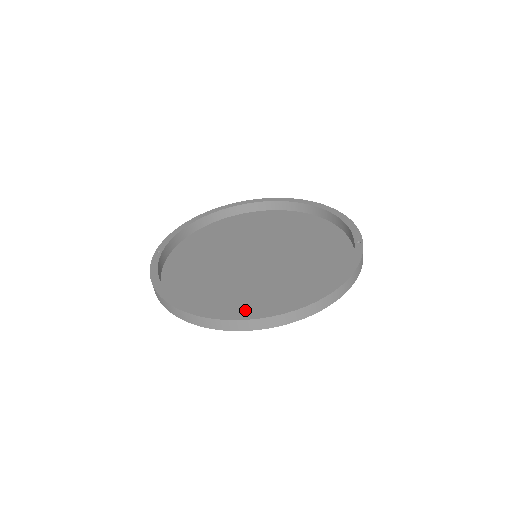
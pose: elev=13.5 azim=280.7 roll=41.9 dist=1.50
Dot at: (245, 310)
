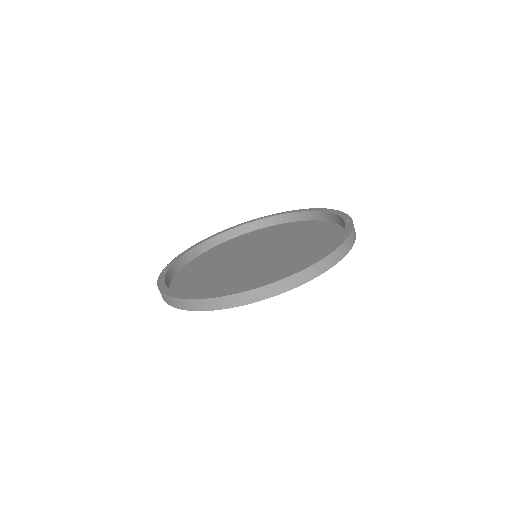
Dot at: occluded
